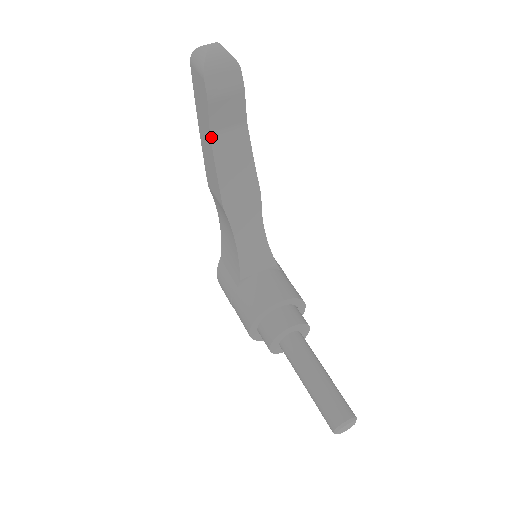
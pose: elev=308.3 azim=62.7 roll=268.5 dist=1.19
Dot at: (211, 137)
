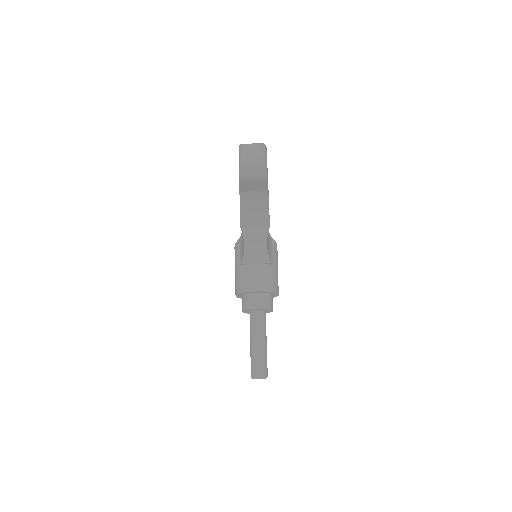
Dot at: (240, 193)
